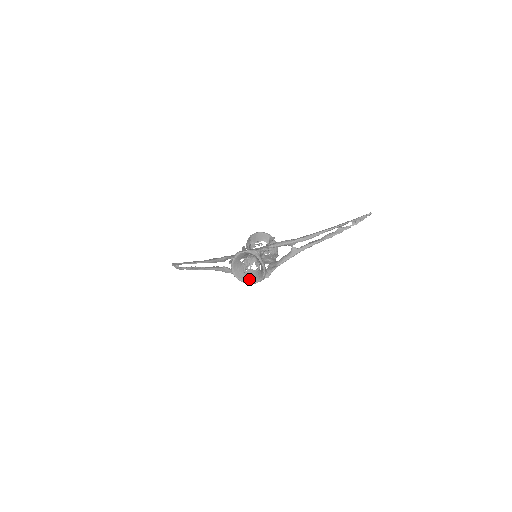
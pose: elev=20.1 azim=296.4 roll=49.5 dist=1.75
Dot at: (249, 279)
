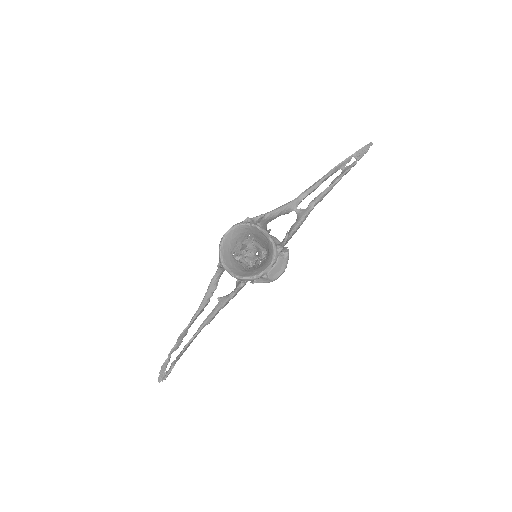
Dot at: (257, 271)
